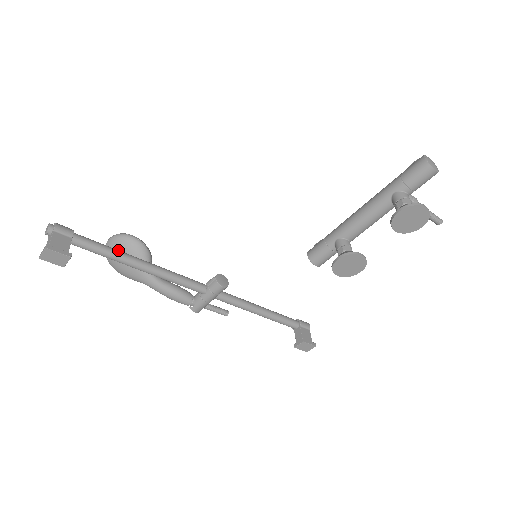
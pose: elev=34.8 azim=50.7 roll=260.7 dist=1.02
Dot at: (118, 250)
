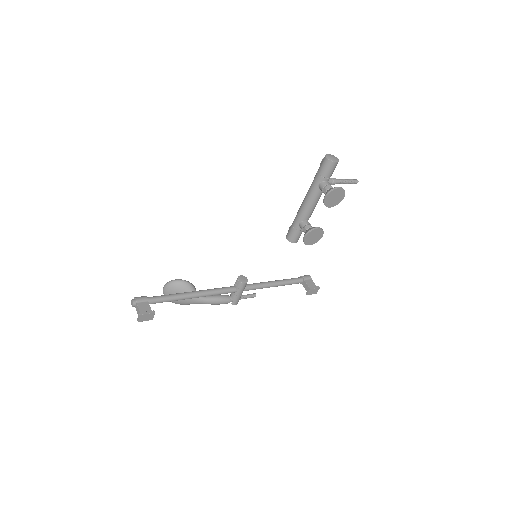
Dot at: (175, 294)
